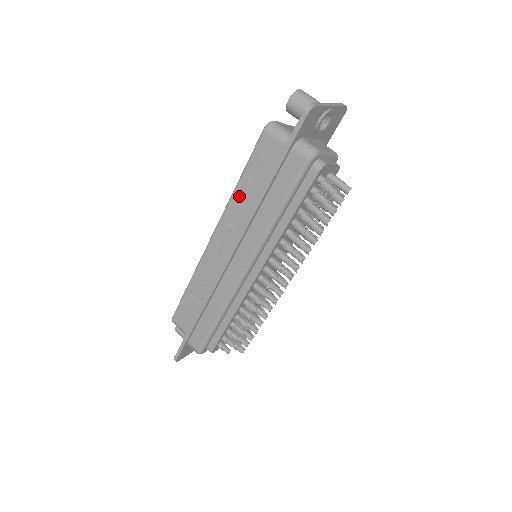
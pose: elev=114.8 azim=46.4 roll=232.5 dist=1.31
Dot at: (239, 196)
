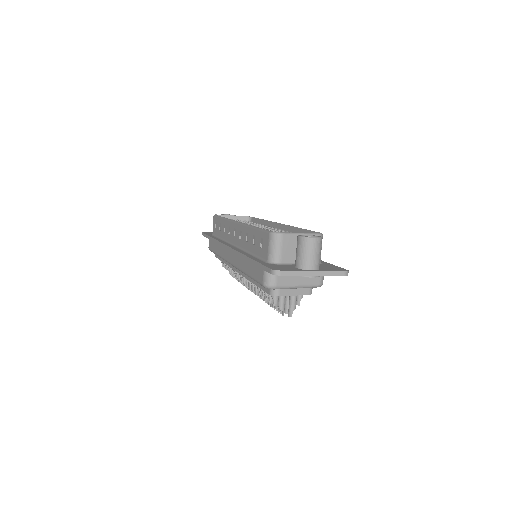
Dot at: (249, 233)
